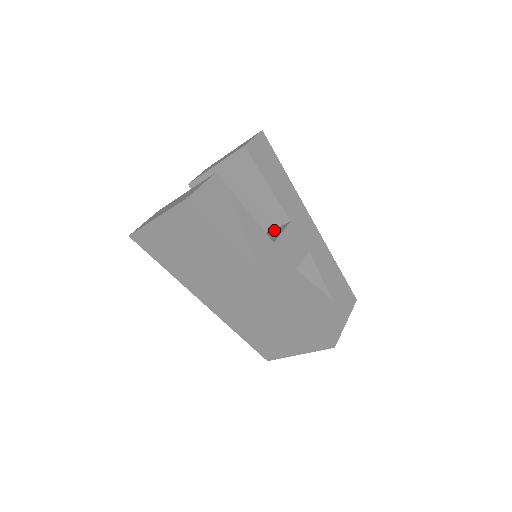
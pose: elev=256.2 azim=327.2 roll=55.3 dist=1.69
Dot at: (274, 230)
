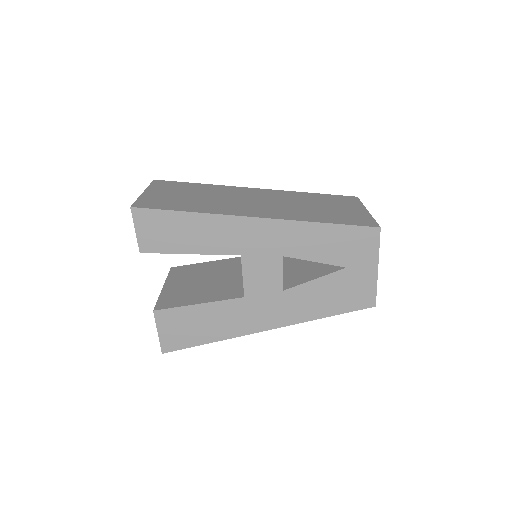
Dot at: occluded
